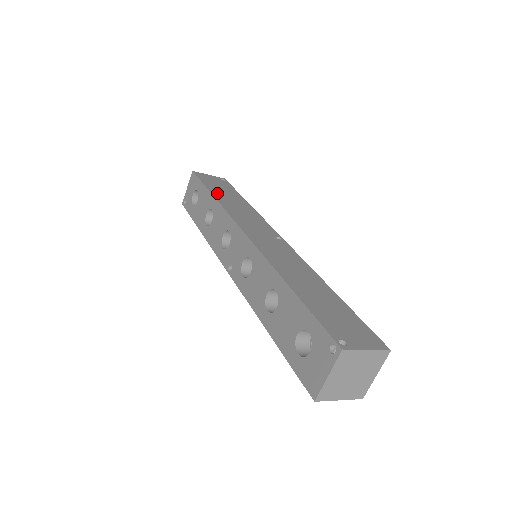
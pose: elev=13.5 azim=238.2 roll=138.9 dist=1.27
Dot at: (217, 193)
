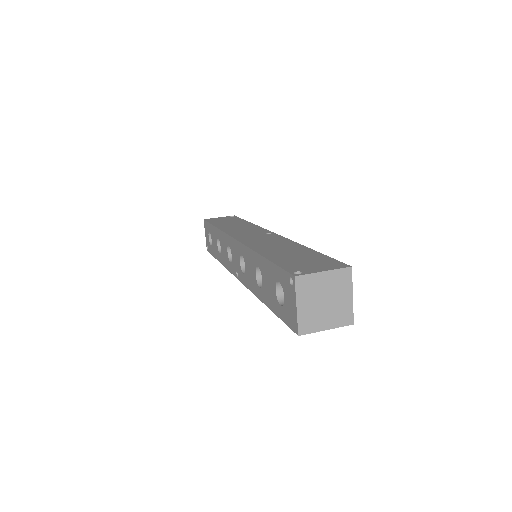
Dot at: (220, 225)
